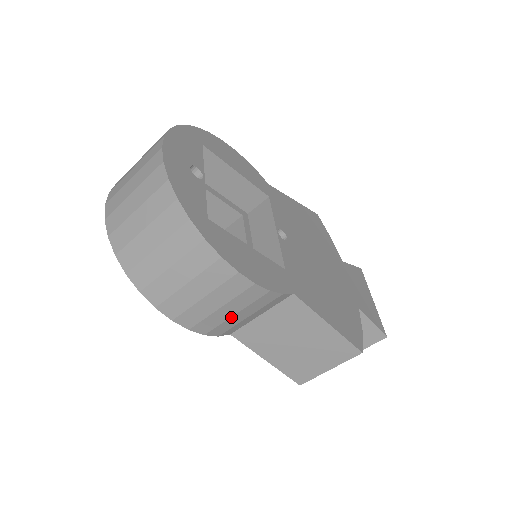
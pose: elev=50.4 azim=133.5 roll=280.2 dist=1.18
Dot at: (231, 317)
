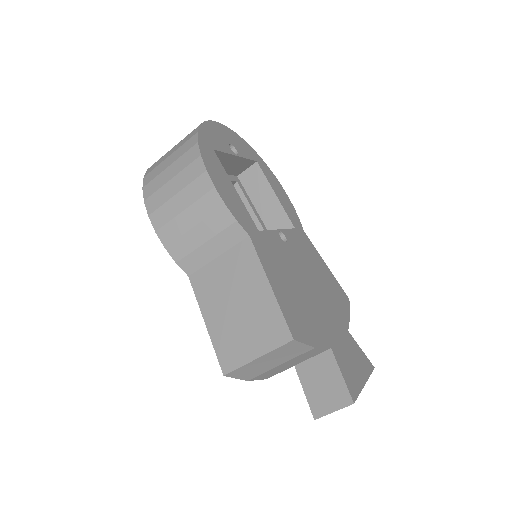
Dot at: (190, 231)
